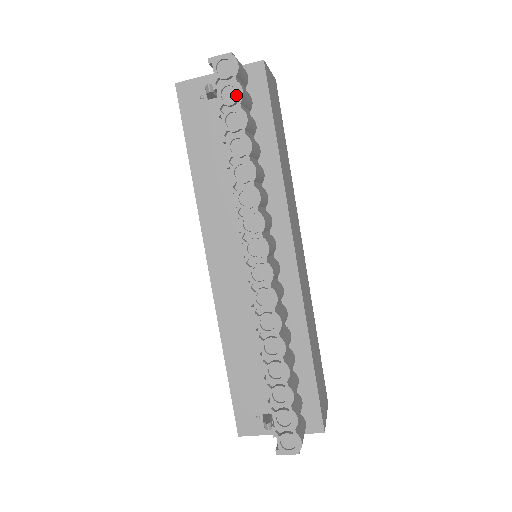
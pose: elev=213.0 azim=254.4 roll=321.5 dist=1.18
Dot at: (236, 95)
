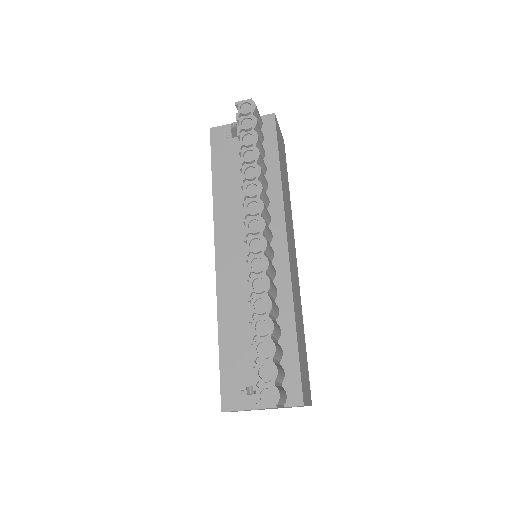
Dot at: (252, 123)
